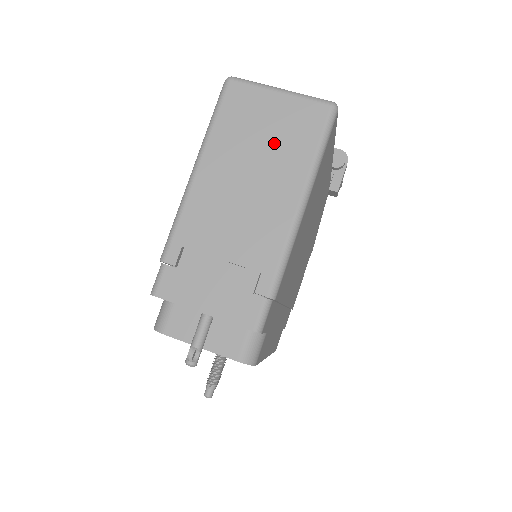
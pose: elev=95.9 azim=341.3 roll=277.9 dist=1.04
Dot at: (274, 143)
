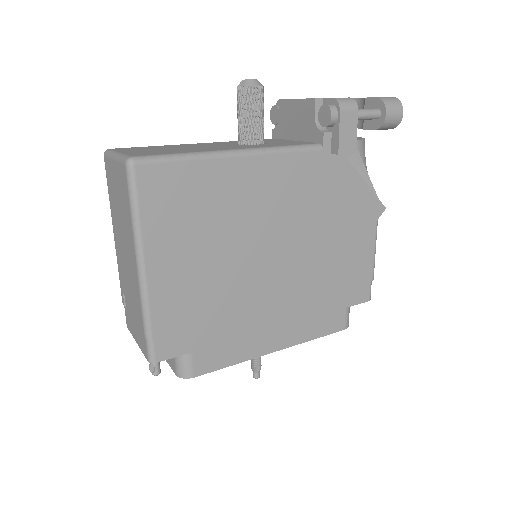
Dot at: (121, 207)
